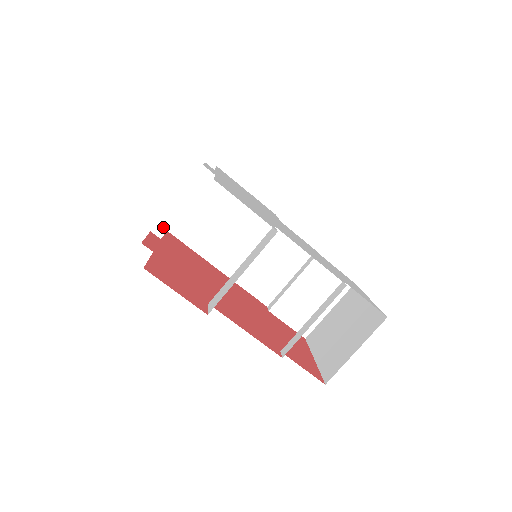
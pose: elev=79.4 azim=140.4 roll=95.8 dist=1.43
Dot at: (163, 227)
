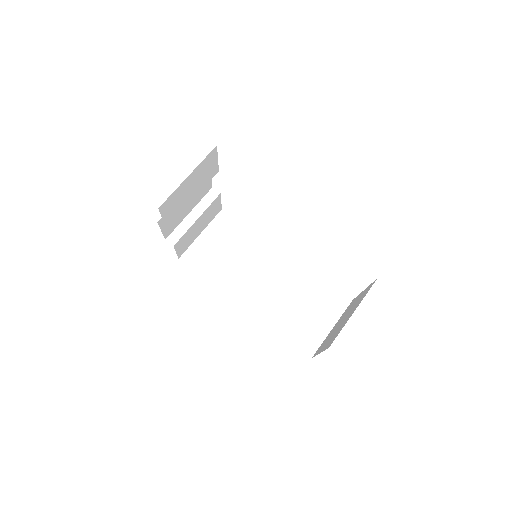
Dot at: (176, 236)
